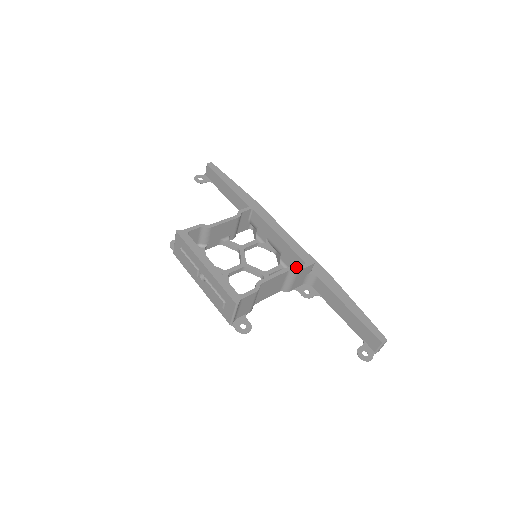
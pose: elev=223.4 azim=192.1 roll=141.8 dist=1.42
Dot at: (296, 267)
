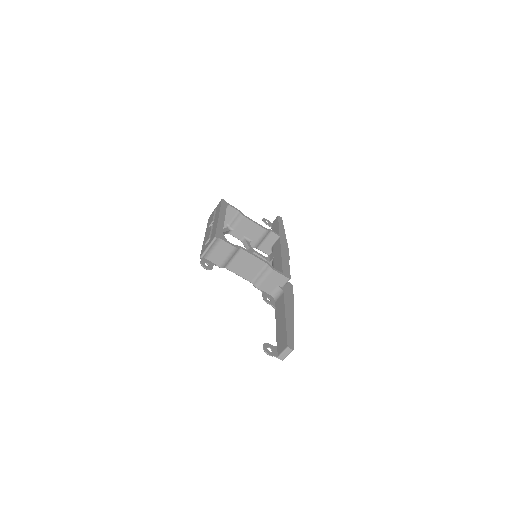
Dot at: occluded
